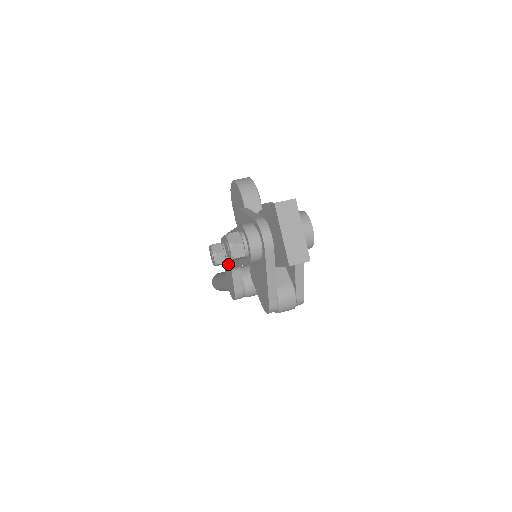
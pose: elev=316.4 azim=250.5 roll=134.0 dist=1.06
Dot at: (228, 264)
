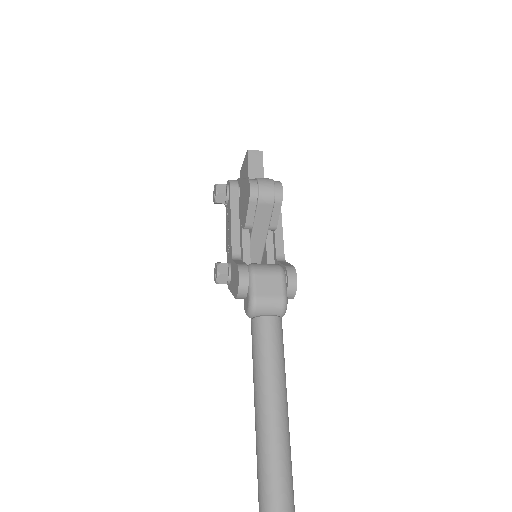
Dot at: (231, 270)
